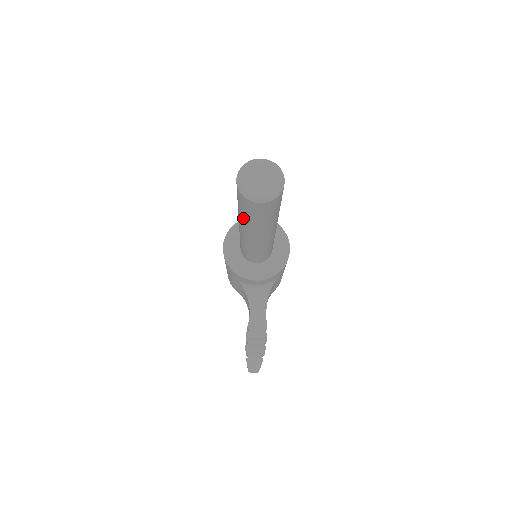
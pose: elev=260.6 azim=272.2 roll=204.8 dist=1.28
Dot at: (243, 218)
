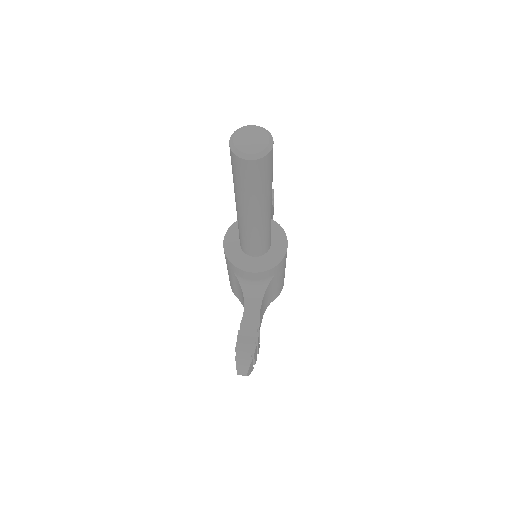
Dot at: (236, 187)
